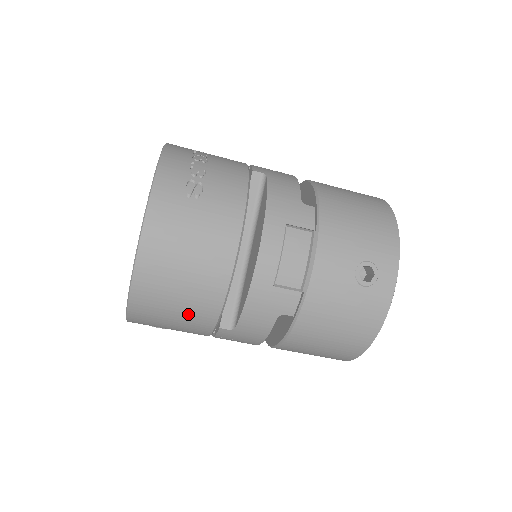
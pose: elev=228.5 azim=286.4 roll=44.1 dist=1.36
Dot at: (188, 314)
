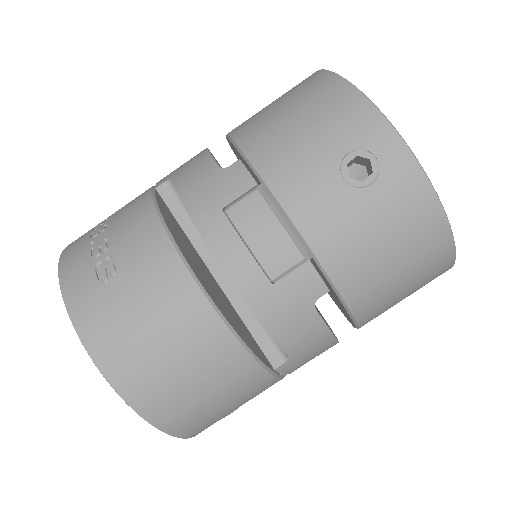
Dot at: (227, 388)
